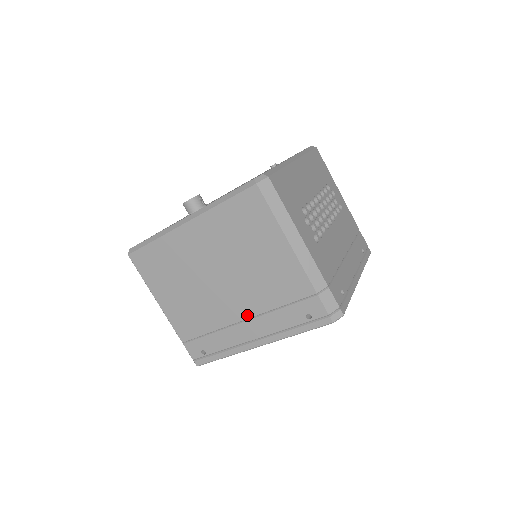
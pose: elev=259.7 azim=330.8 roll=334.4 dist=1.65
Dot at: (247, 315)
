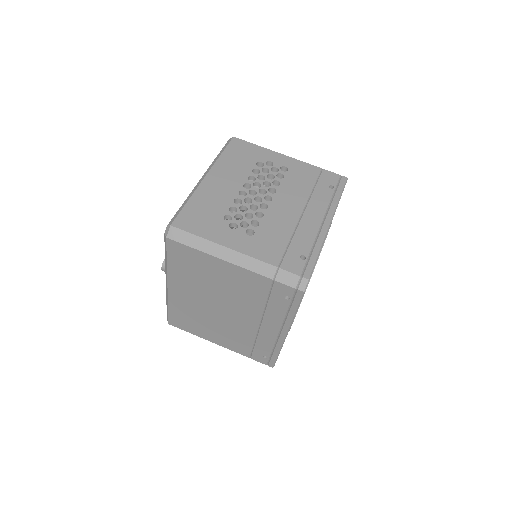
Dot at: (257, 320)
